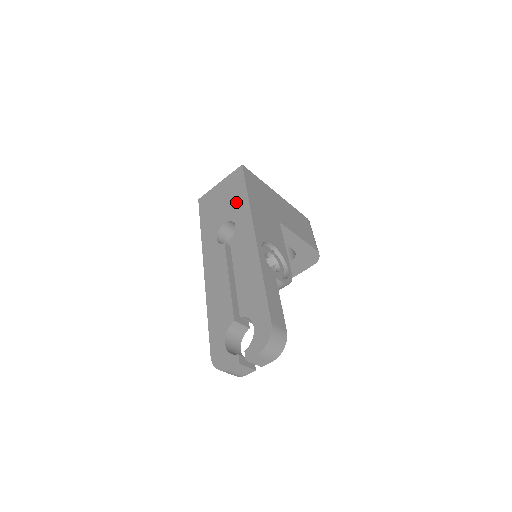
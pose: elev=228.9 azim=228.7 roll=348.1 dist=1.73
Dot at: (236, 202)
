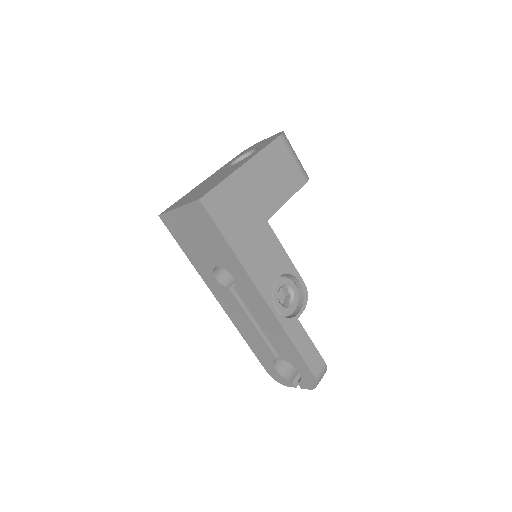
Dot at: (219, 250)
